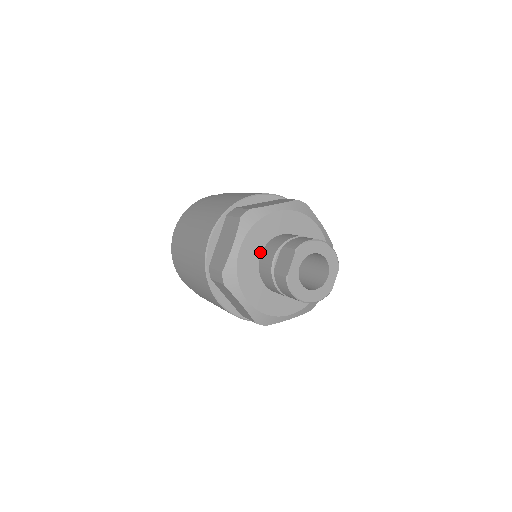
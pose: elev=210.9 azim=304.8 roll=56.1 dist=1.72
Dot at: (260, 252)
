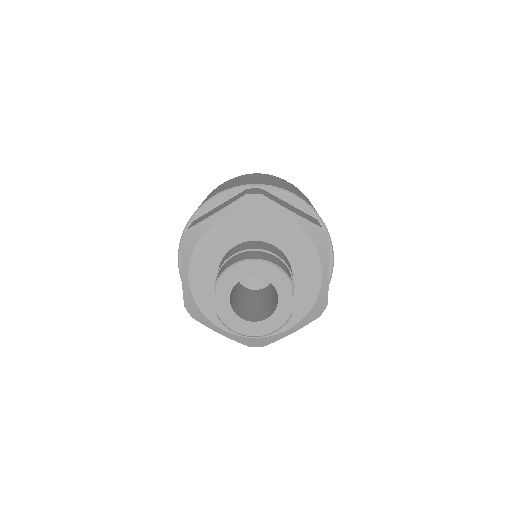
Dot at: (216, 274)
